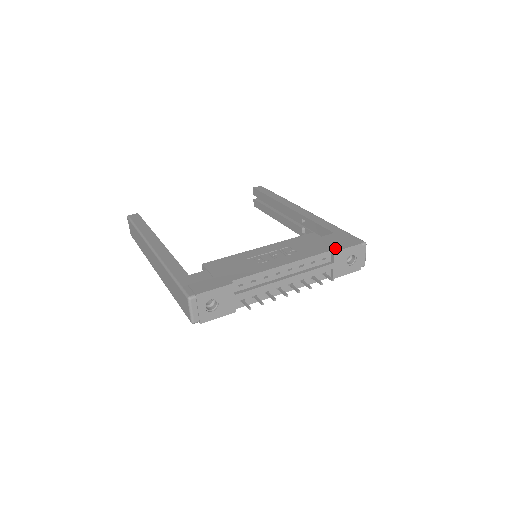
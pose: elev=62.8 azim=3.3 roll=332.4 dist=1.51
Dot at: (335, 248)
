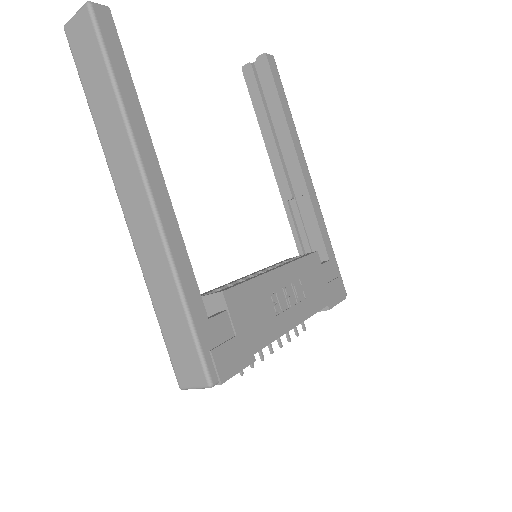
Dot at: (331, 302)
